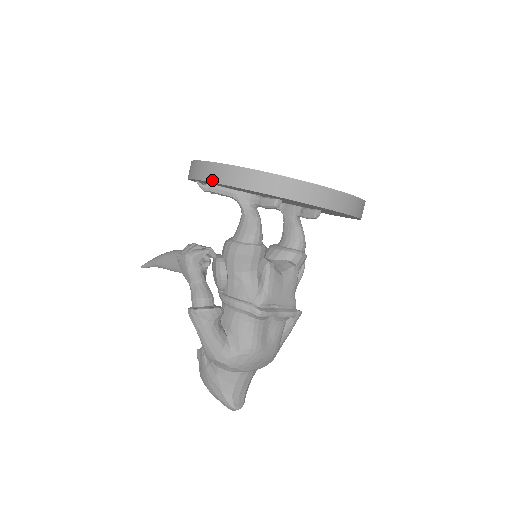
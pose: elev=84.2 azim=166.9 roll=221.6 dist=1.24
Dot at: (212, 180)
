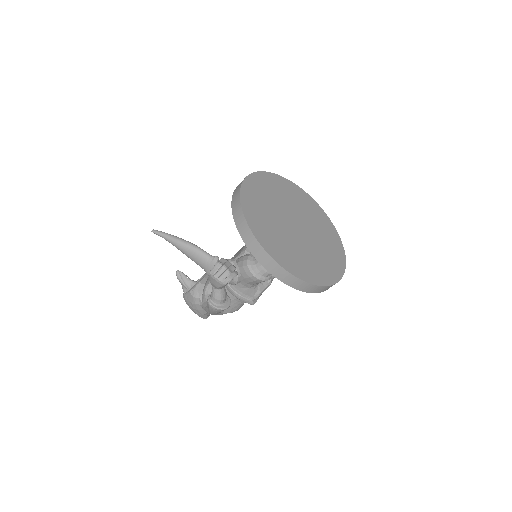
Dot at: (272, 273)
